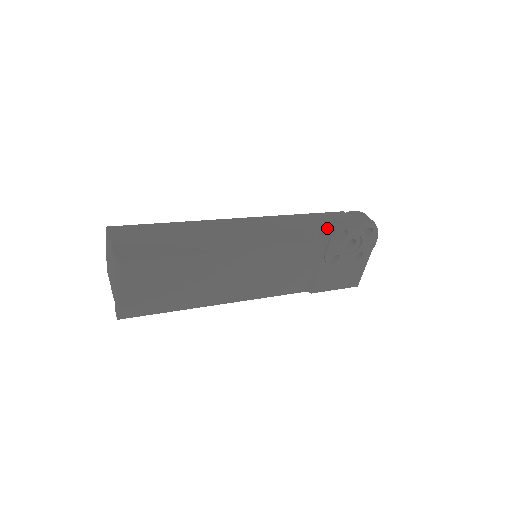
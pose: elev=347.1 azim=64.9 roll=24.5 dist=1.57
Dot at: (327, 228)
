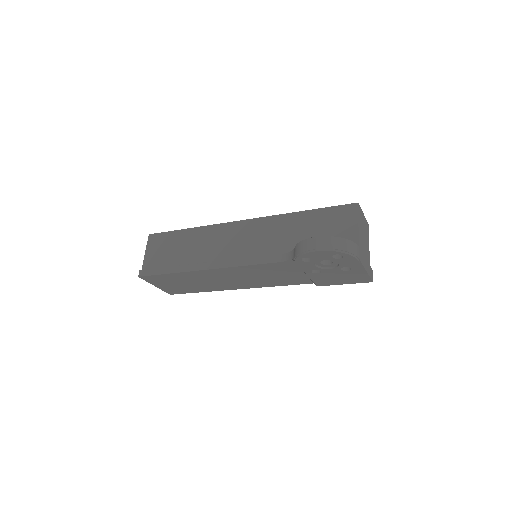
Dot at: (294, 250)
